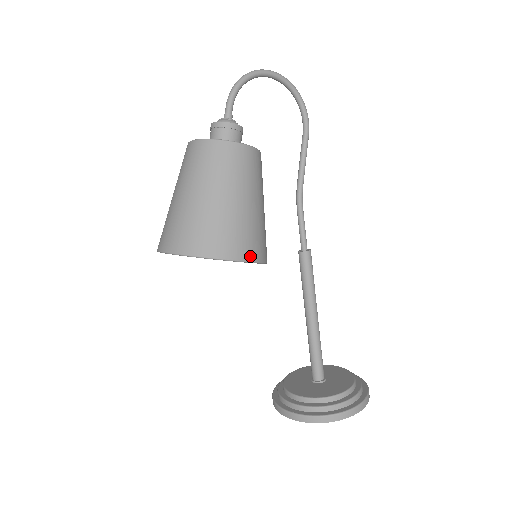
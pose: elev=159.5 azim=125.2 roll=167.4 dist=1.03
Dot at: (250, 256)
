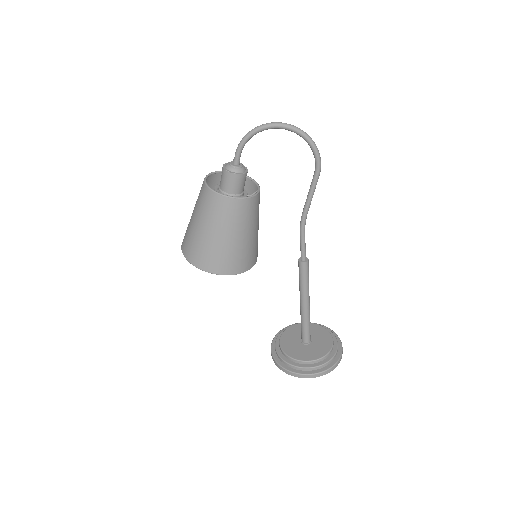
Dot at: (220, 271)
